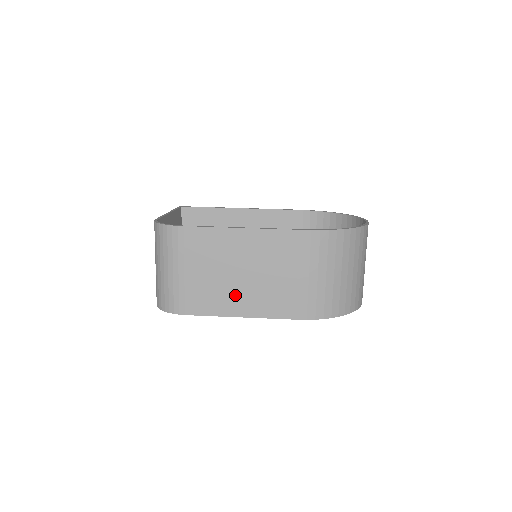
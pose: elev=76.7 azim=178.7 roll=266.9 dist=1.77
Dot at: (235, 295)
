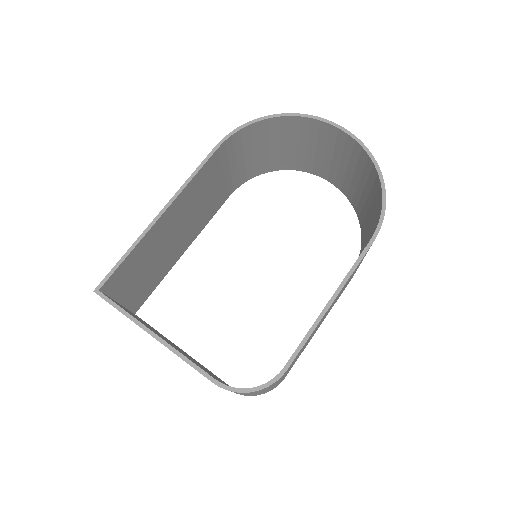
Dot at: occluded
